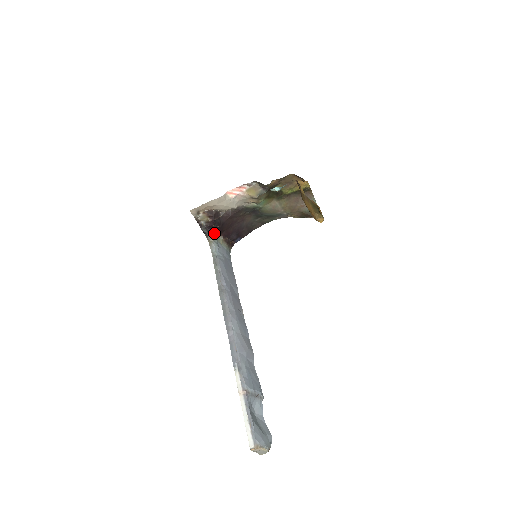
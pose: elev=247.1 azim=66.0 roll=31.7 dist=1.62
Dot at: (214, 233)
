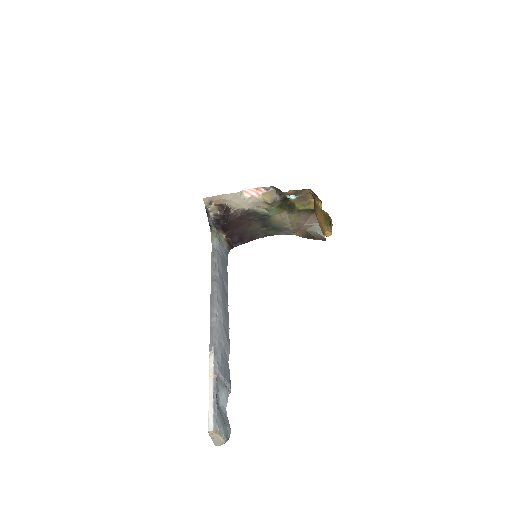
Dot at: (219, 229)
